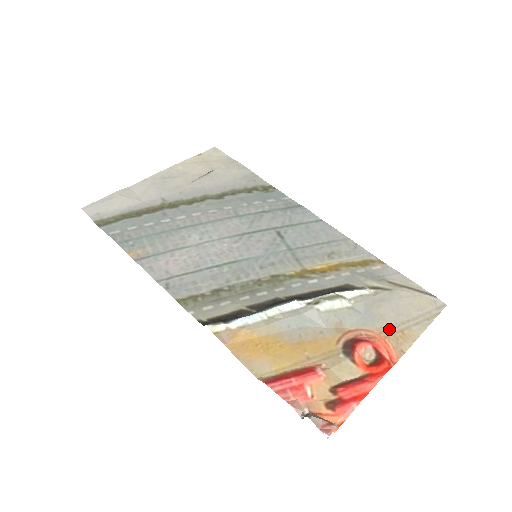
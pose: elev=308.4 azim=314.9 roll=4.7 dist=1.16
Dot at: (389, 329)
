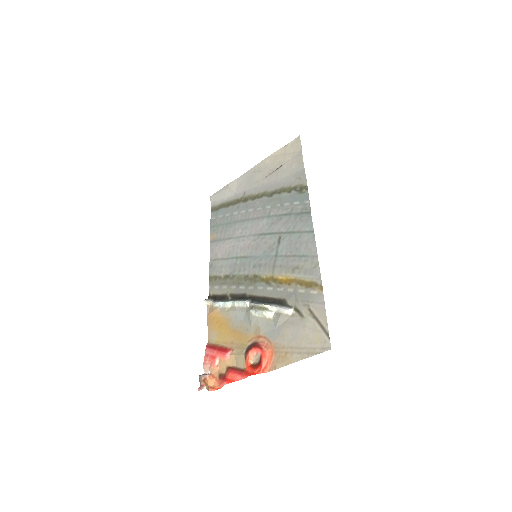
Dot at: (281, 347)
